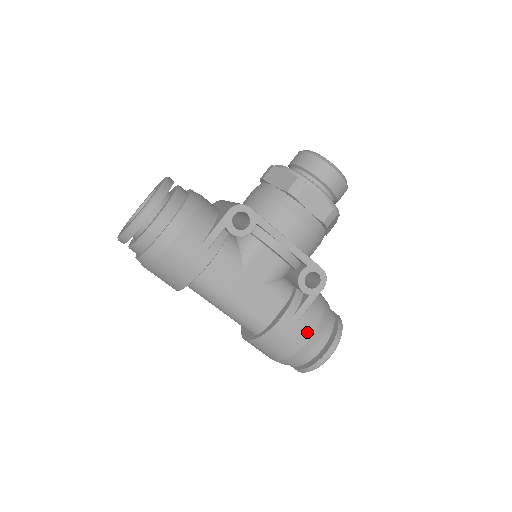
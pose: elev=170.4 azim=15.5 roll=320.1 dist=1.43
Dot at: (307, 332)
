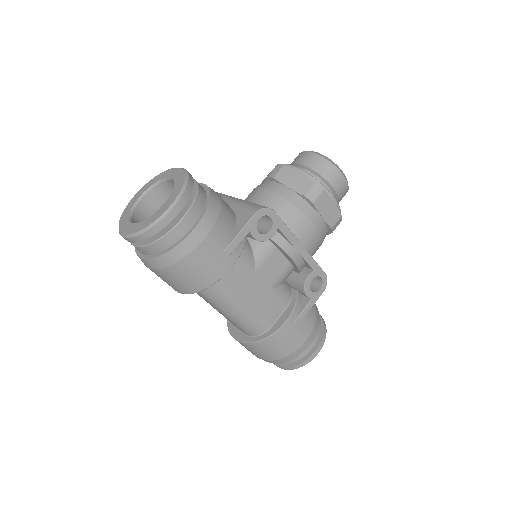
Dot at: (305, 334)
